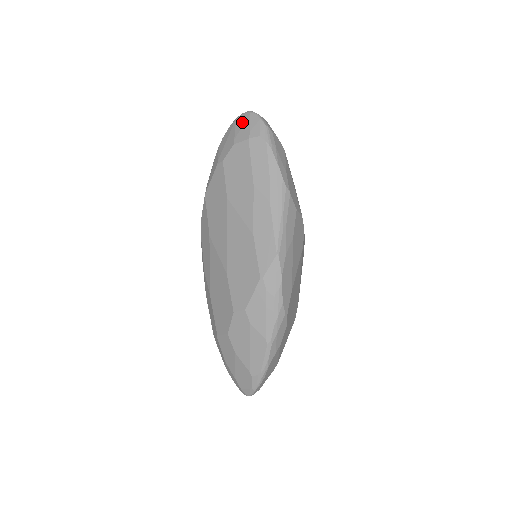
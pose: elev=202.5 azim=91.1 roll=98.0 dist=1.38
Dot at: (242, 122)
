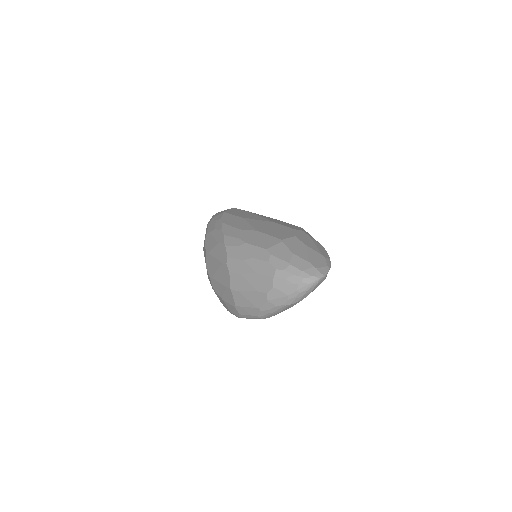
Dot at: occluded
